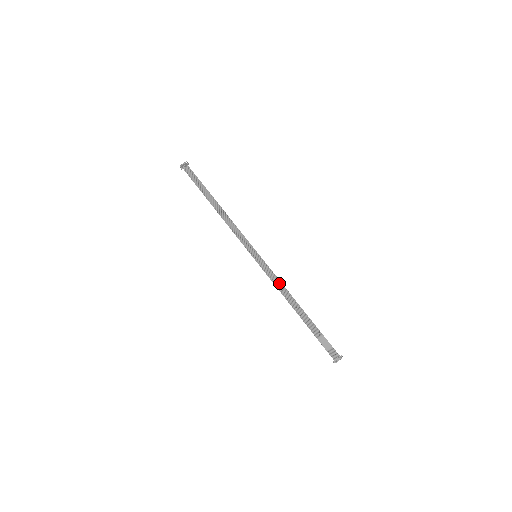
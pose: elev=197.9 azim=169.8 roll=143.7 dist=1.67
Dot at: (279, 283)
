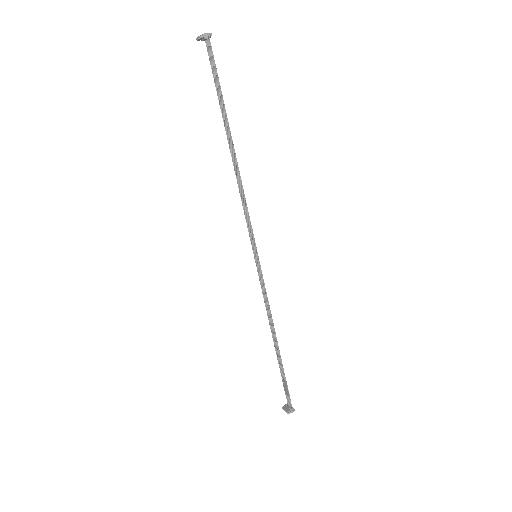
Dot at: (267, 305)
